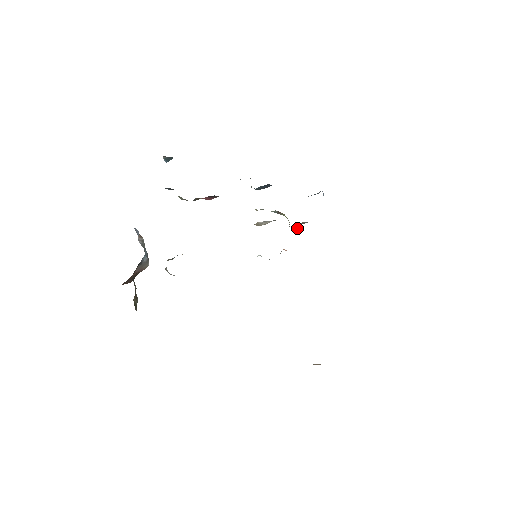
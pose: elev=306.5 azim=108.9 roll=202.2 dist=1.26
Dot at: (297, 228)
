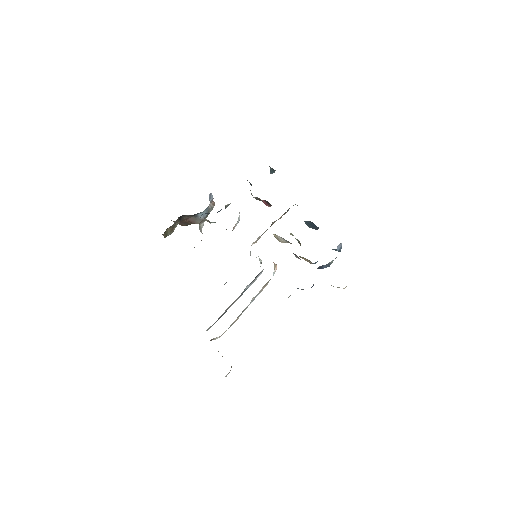
Dot at: (297, 256)
